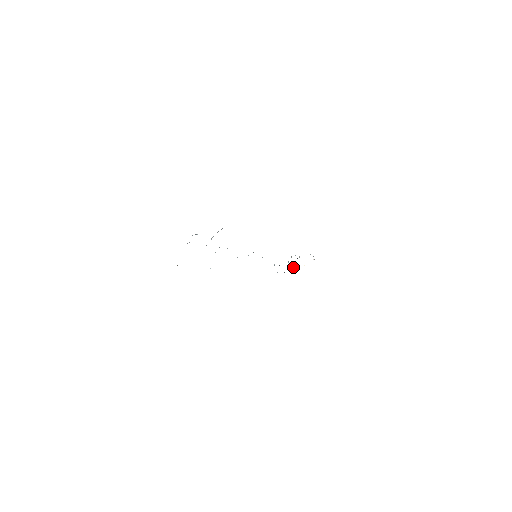
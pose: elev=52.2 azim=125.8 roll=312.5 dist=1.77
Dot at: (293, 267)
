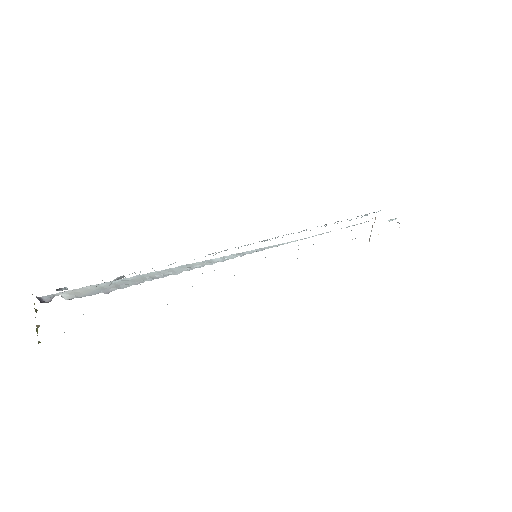
Dot at: (355, 238)
